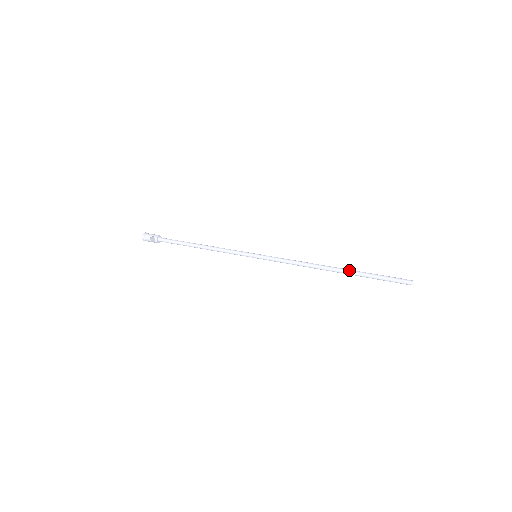
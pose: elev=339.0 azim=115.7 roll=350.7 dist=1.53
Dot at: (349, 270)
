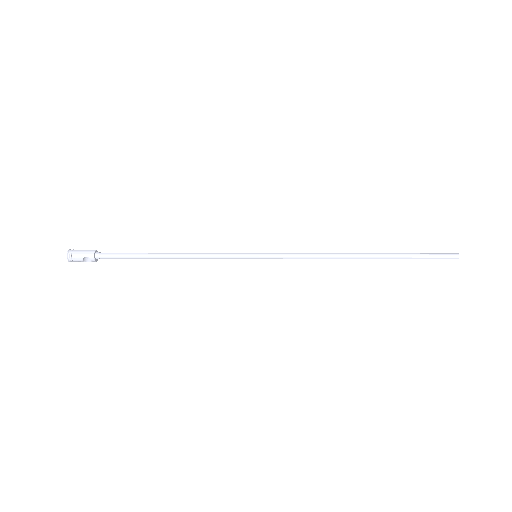
Dot at: (384, 256)
